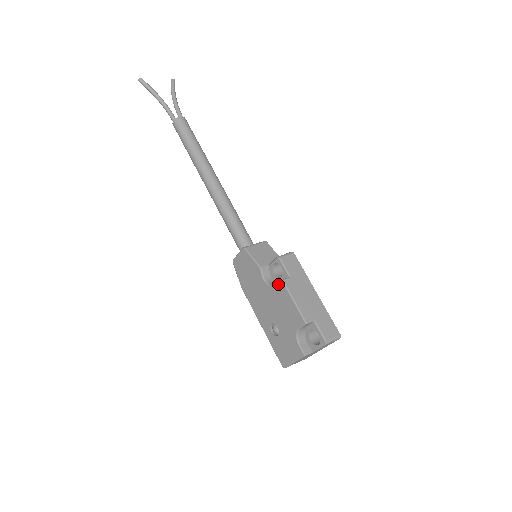
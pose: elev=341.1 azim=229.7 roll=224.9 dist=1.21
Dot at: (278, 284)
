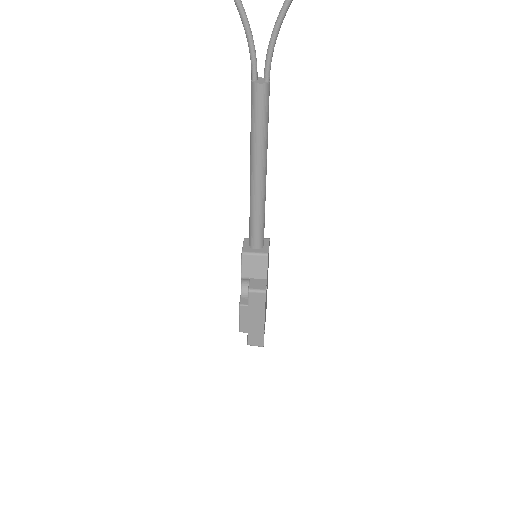
Dot at: occluded
